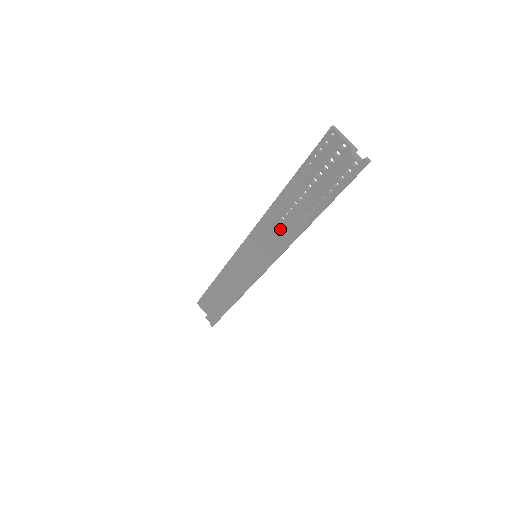
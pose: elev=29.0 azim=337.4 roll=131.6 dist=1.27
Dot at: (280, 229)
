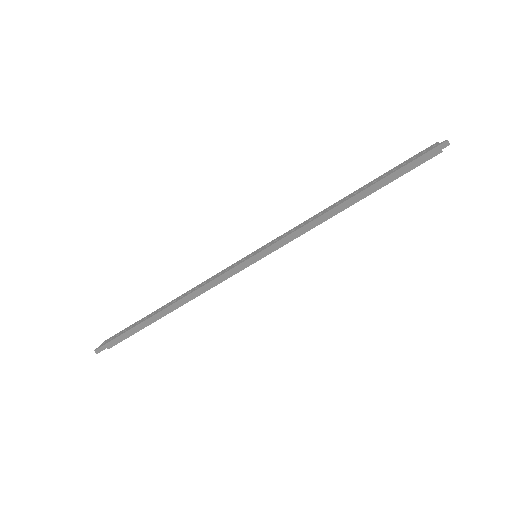
Dot at: occluded
